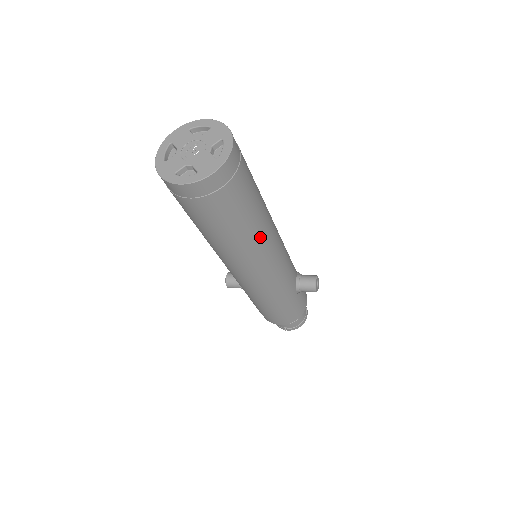
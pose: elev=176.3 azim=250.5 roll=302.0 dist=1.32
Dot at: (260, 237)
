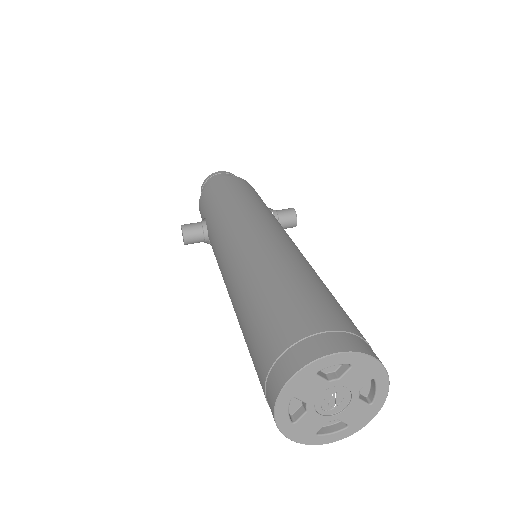
Dot at: occluded
